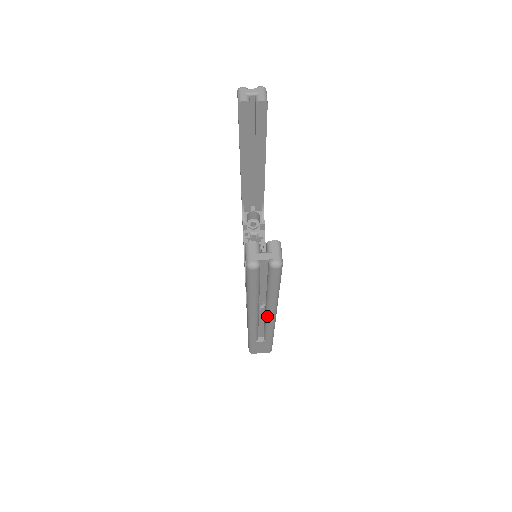
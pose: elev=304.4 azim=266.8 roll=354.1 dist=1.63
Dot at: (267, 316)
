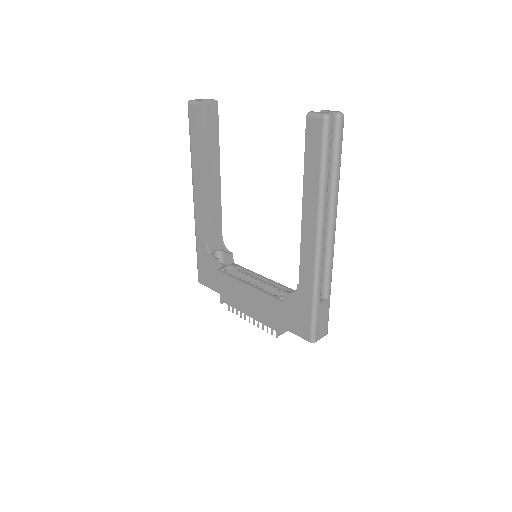
Dot at: (331, 230)
